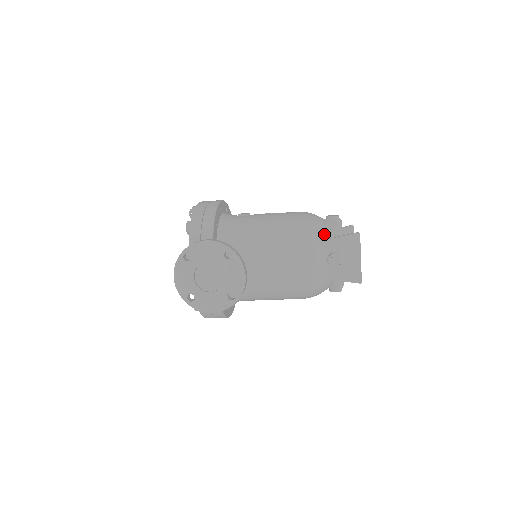
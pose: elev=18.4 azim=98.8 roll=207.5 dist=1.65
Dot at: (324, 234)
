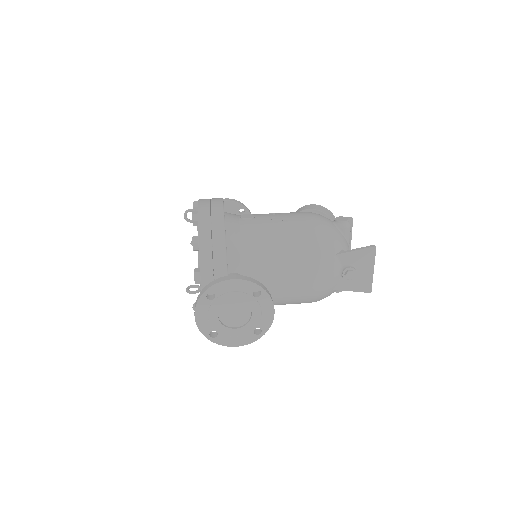
Dot at: (338, 245)
